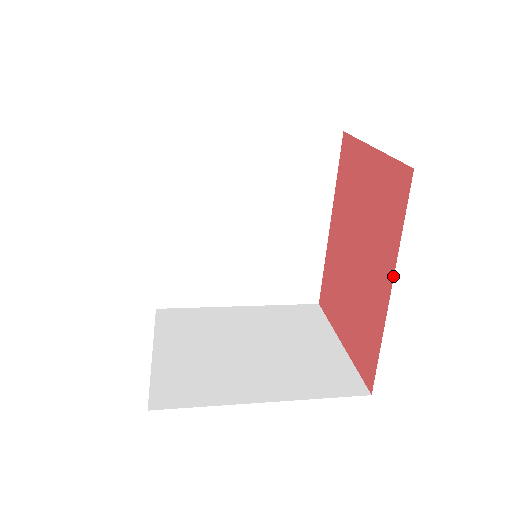
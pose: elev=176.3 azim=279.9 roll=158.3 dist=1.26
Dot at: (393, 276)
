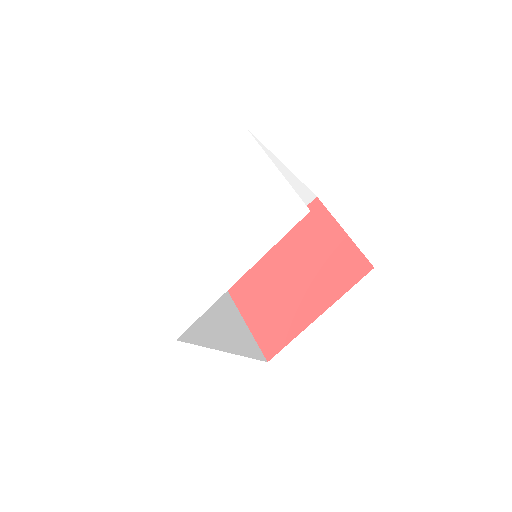
Dot at: occluded
